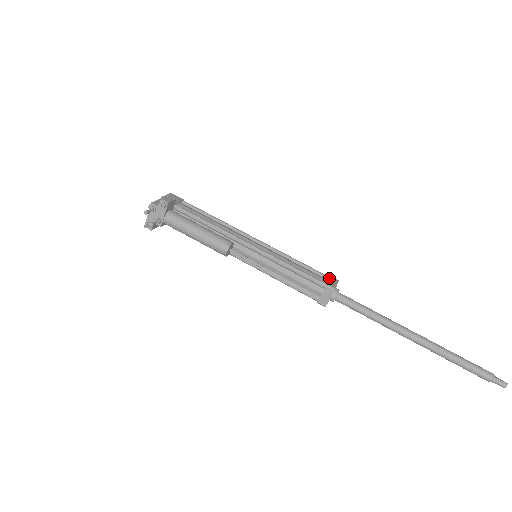
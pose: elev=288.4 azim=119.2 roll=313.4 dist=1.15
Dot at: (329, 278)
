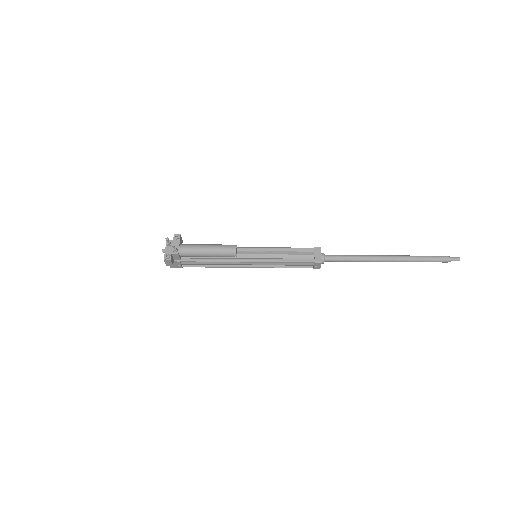
Dot at: occluded
